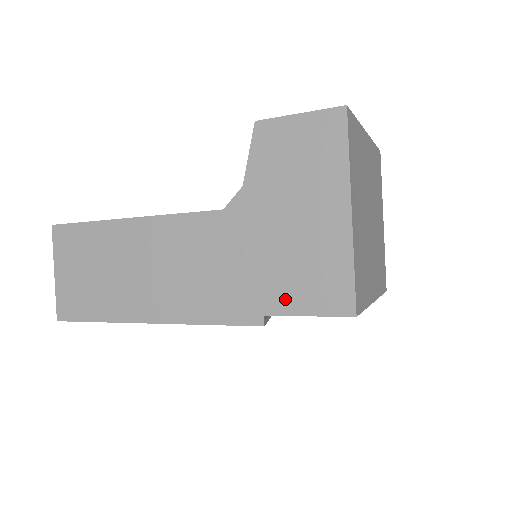
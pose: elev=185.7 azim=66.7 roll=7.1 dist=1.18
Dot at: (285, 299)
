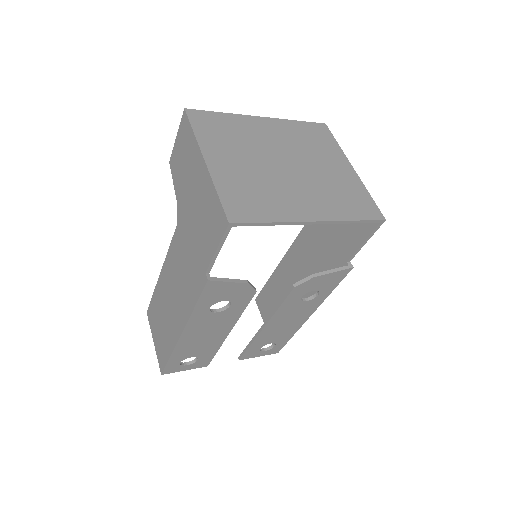
Dot at: (207, 250)
